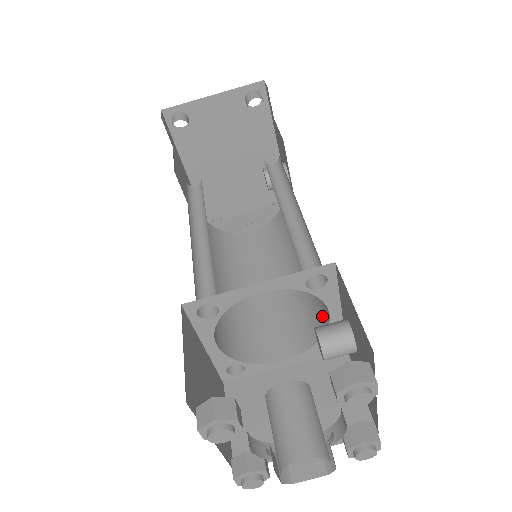
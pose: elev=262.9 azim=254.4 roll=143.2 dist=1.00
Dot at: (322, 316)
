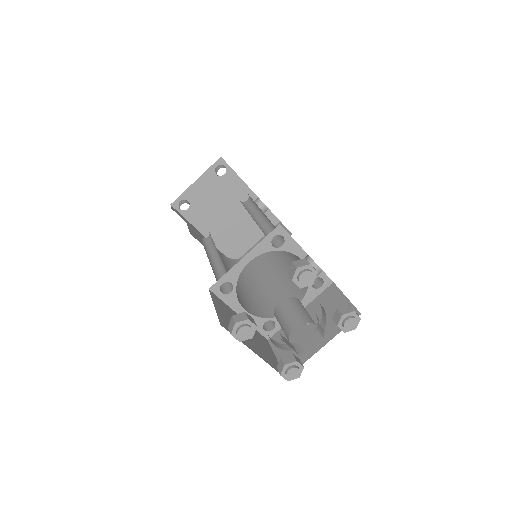
Dot at: occluded
